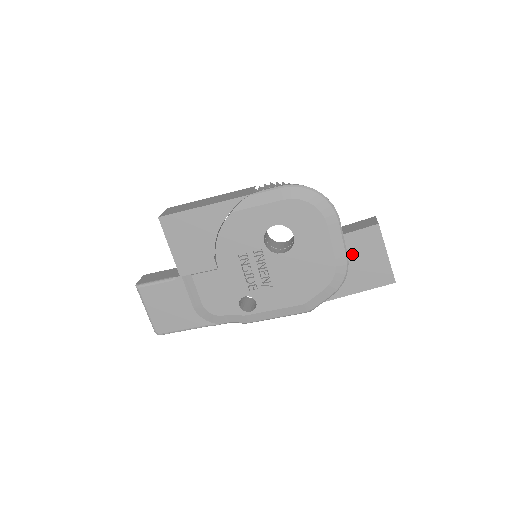
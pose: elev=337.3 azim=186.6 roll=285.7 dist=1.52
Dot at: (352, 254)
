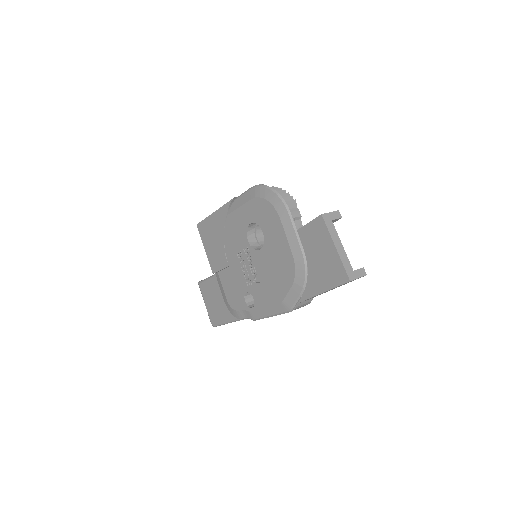
Dot at: (309, 249)
